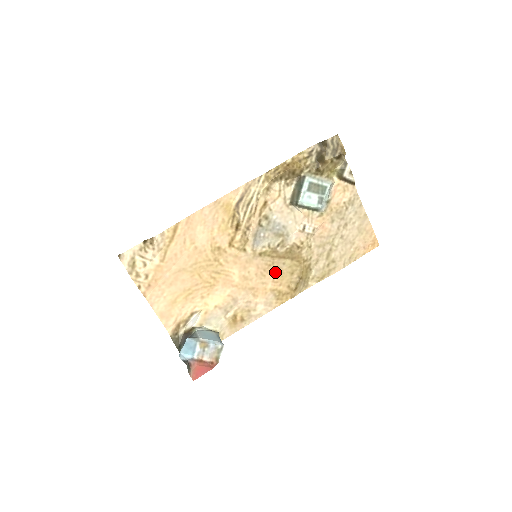
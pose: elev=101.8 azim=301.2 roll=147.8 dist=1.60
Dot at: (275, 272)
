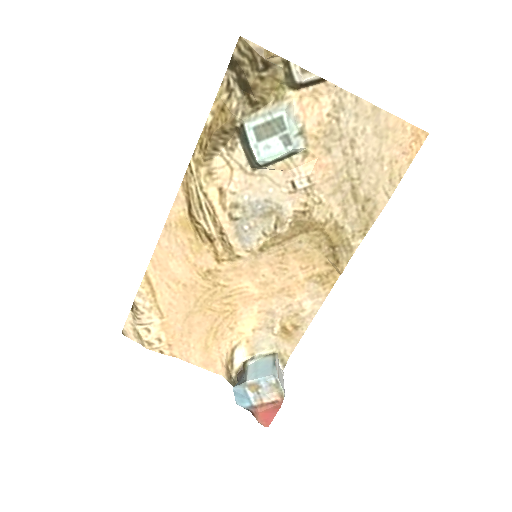
Dot at: (296, 257)
